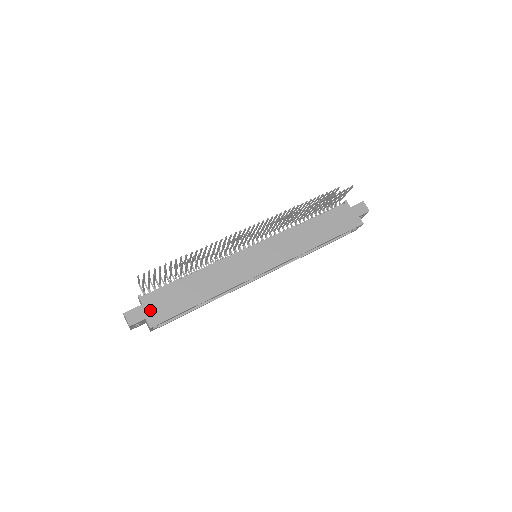
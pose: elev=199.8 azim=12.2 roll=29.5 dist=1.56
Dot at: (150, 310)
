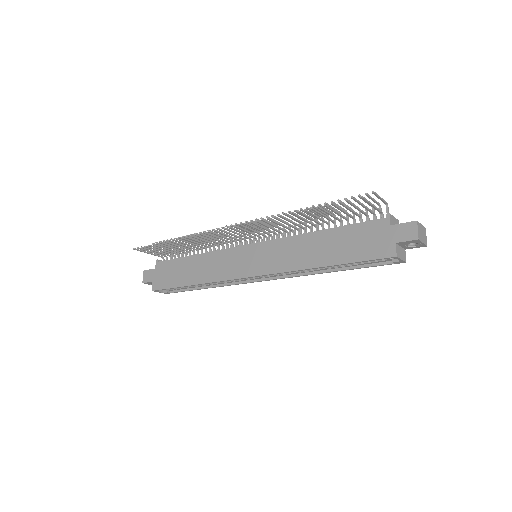
Dot at: (157, 276)
